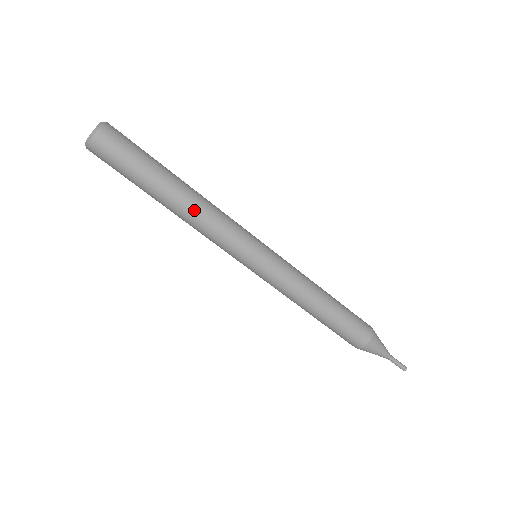
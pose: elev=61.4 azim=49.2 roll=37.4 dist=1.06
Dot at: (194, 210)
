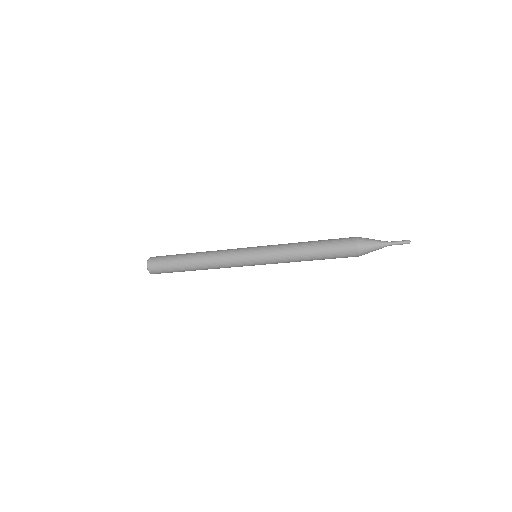
Dot at: (208, 268)
